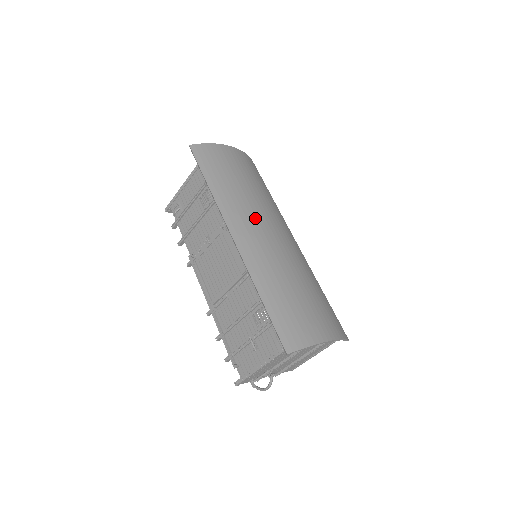
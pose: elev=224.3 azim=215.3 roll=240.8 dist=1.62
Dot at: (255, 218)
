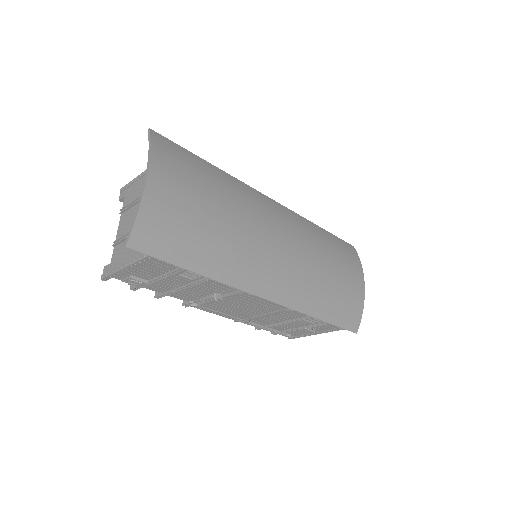
Dot at: (261, 251)
